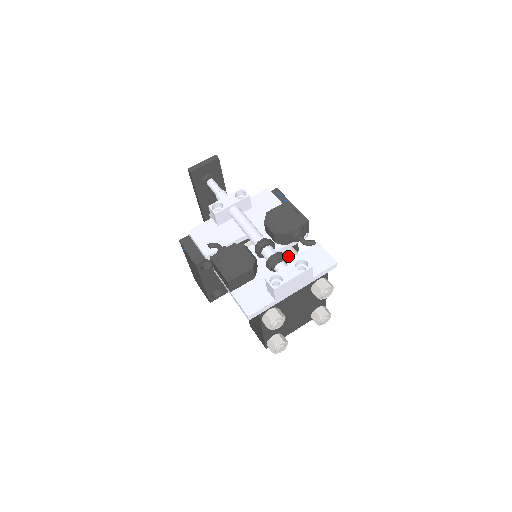
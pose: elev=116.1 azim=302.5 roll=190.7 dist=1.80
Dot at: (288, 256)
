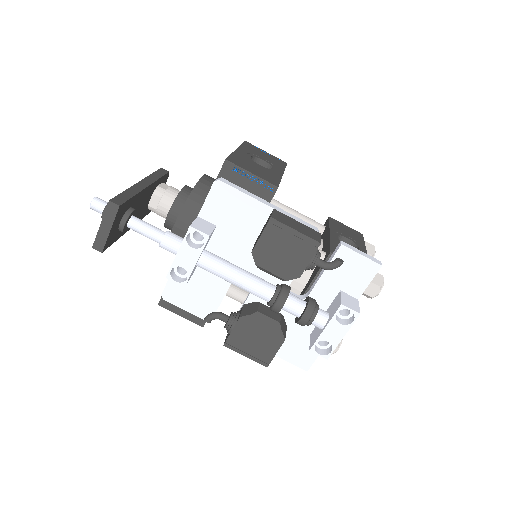
Dot at: occluded
